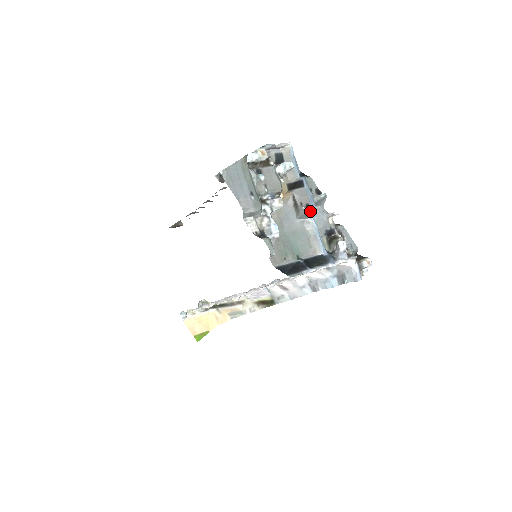
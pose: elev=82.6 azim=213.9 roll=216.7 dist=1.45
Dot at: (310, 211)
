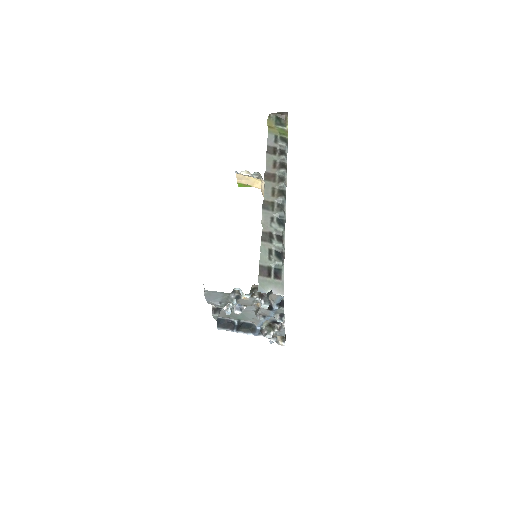
Dot at: occluded
